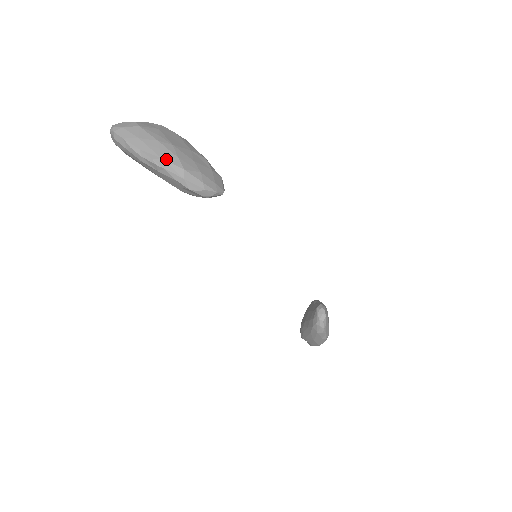
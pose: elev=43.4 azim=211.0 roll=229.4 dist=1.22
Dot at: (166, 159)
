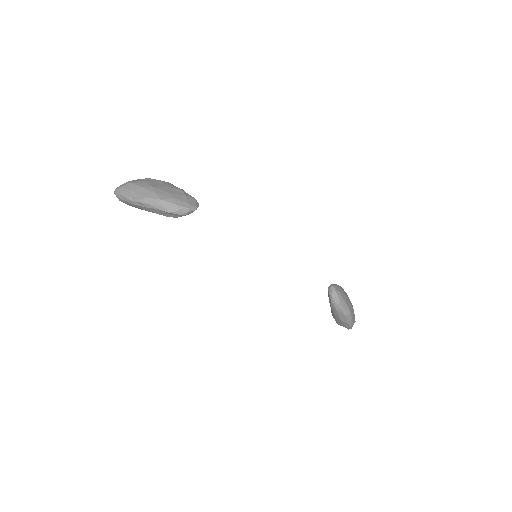
Dot at: (148, 197)
